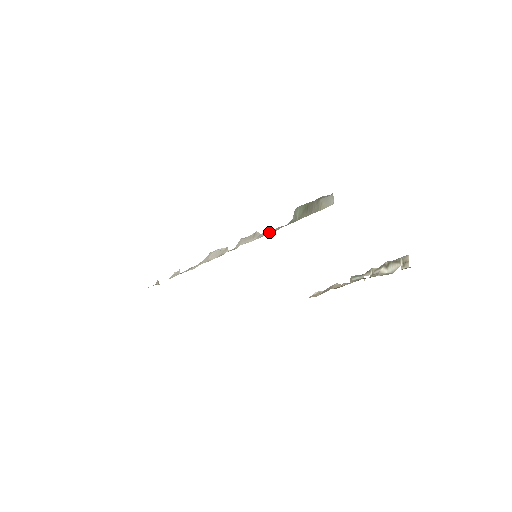
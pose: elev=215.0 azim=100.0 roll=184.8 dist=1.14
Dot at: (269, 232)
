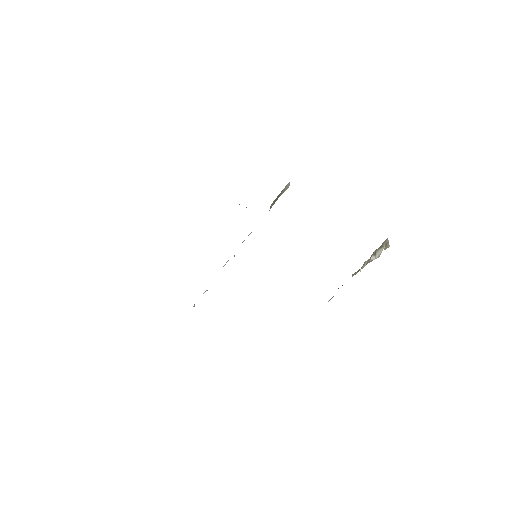
Dot at: occluded
